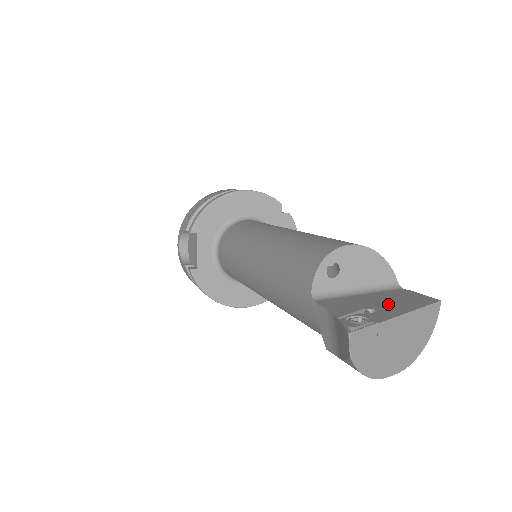
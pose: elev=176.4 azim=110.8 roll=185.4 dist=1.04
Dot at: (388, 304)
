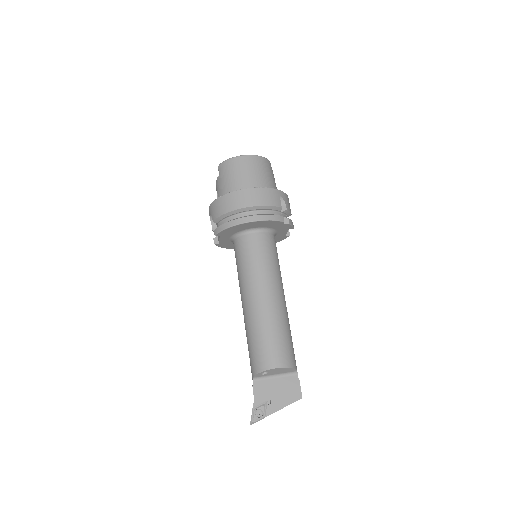
Dot at: (279, 396)
